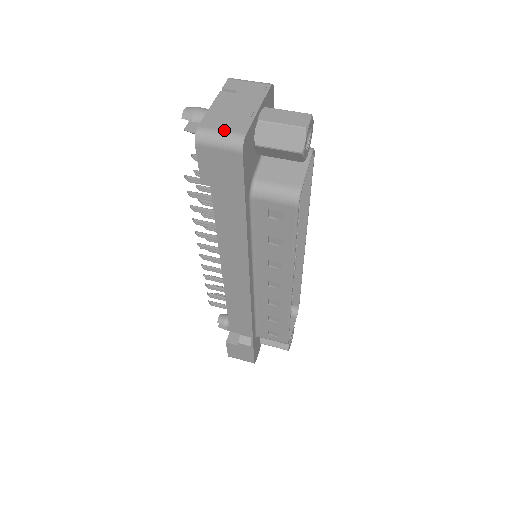
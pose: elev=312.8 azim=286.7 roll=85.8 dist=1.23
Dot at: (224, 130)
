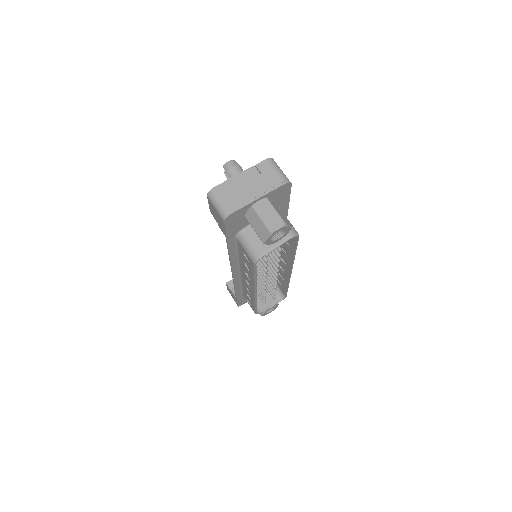
Dot at: (223, 201)
